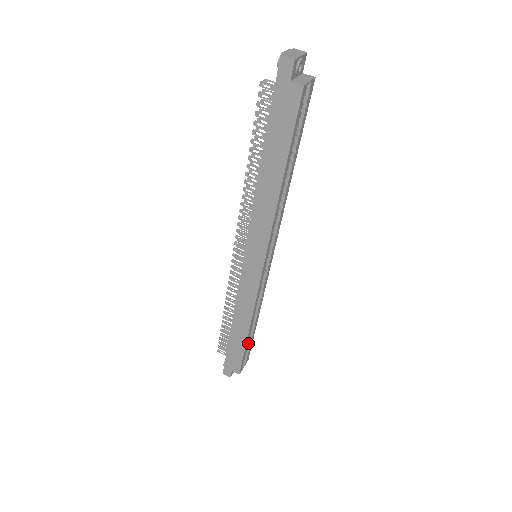
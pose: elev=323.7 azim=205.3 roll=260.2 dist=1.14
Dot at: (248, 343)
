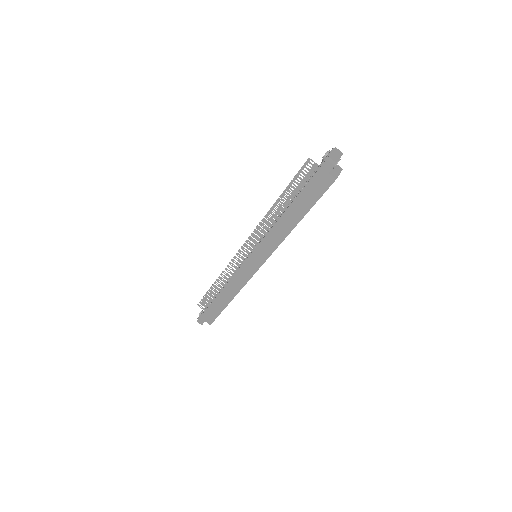
Dot at: occluded
